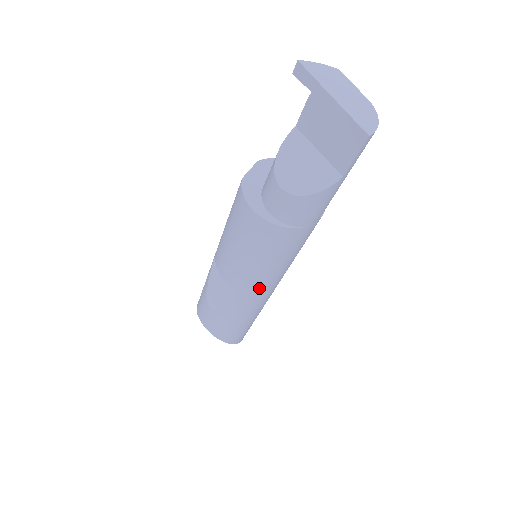
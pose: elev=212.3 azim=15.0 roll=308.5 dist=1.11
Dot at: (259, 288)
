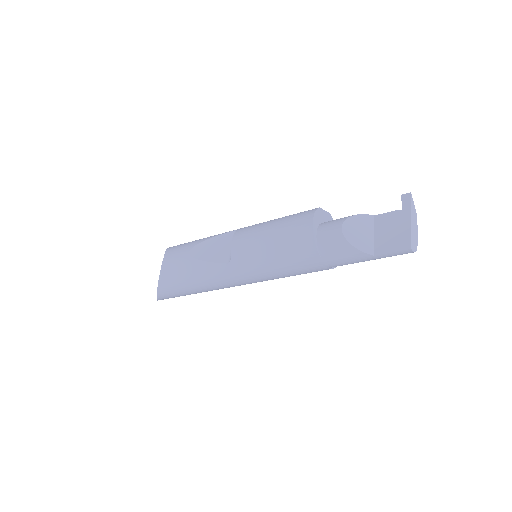
Dot at: (244, 269)
